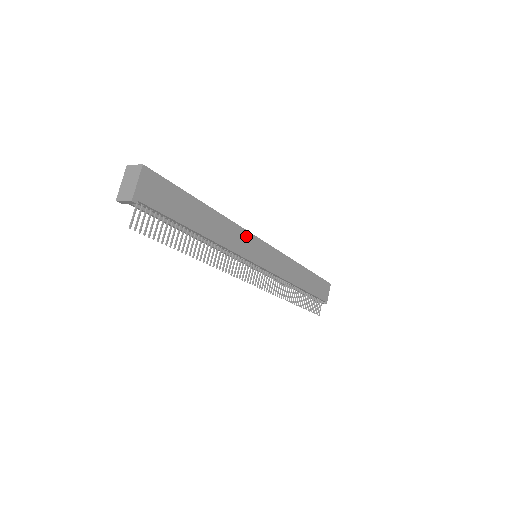
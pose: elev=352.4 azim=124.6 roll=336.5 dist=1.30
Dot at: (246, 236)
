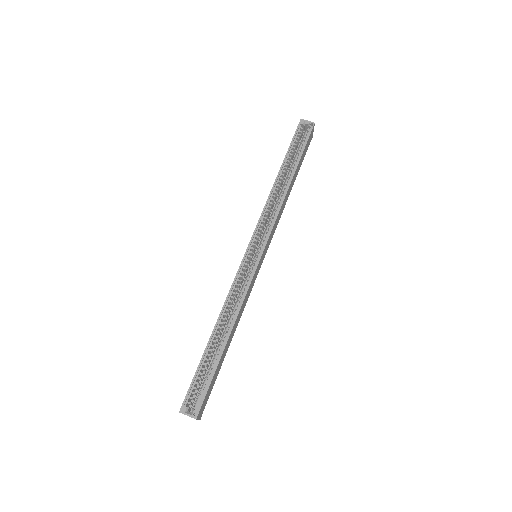
Dot at: (251, 285)
